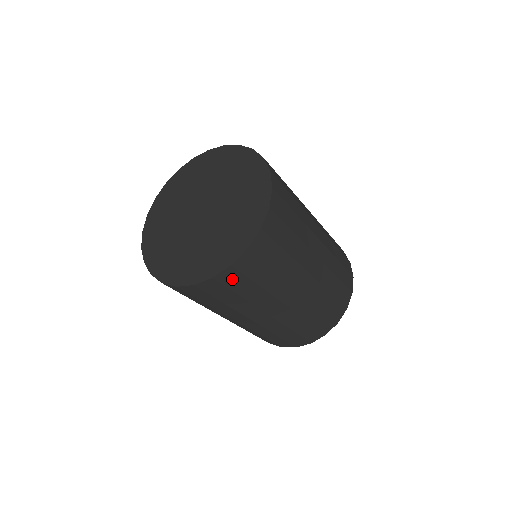
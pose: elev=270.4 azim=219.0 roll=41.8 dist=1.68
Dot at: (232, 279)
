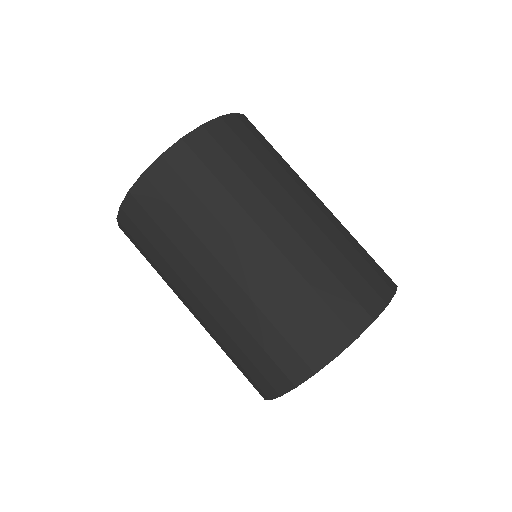
Dot at: (165, 180)
